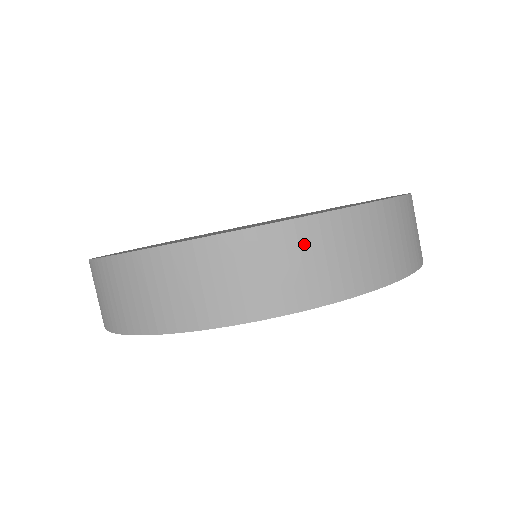
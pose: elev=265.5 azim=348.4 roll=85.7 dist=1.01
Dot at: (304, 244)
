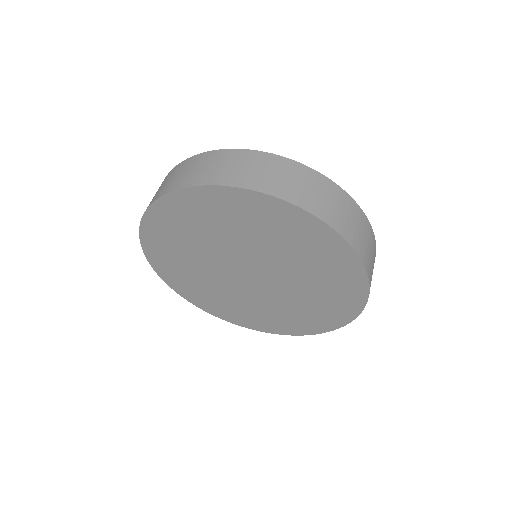
Dot at: (214, 160)
